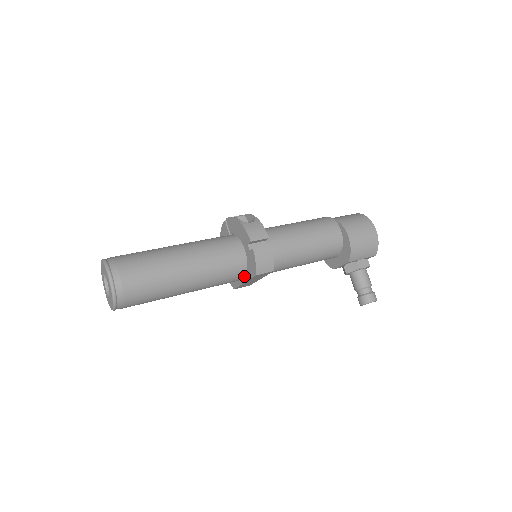
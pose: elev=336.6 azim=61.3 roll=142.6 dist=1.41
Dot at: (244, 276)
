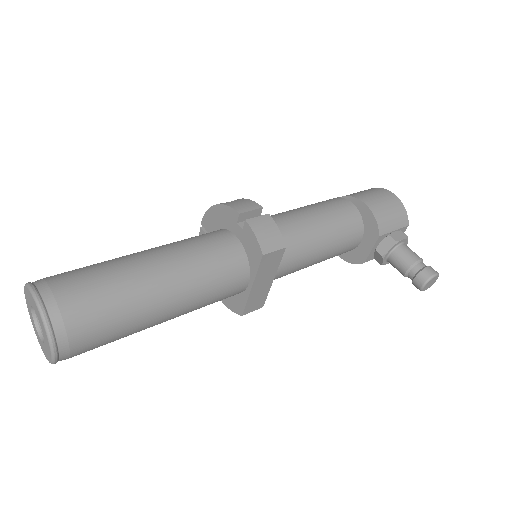
Dot at: (248, 275)
